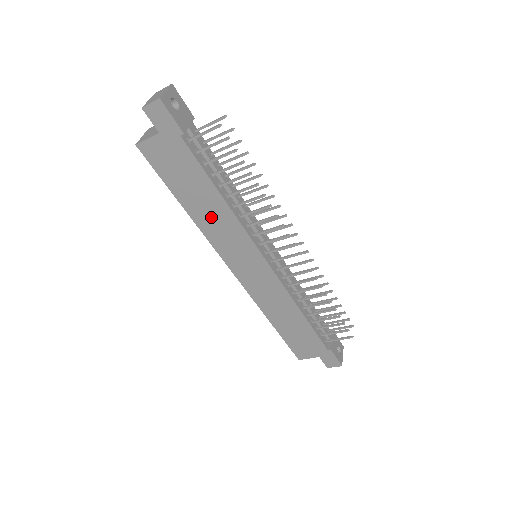
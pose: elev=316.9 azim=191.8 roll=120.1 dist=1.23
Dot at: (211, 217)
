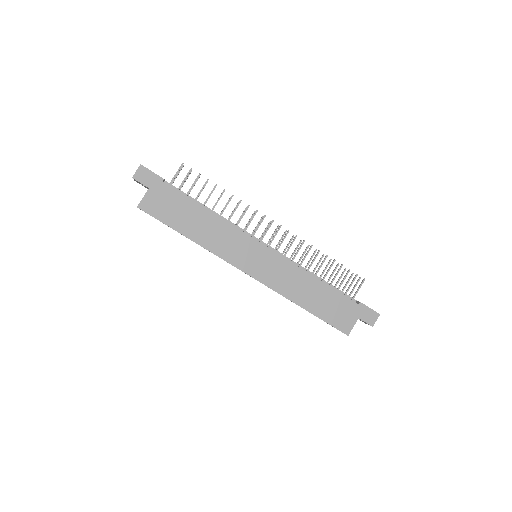
Dot at: (209, 233)
